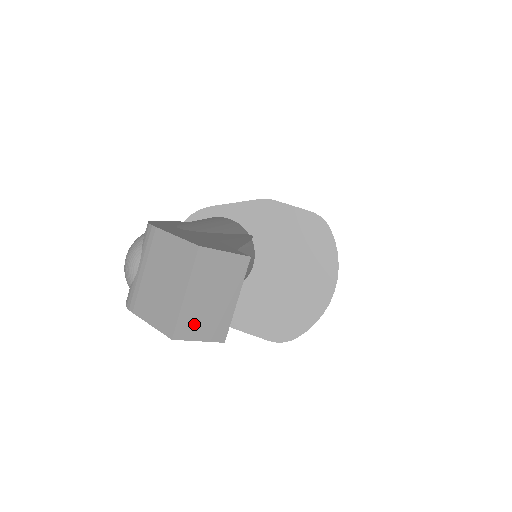
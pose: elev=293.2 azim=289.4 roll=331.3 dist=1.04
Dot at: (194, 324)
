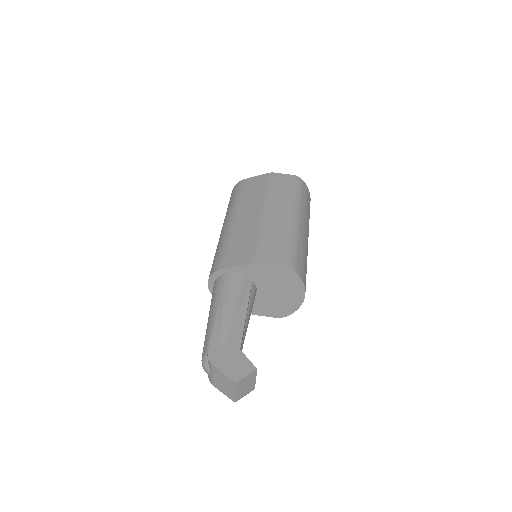
Dot at: (241, 395)
